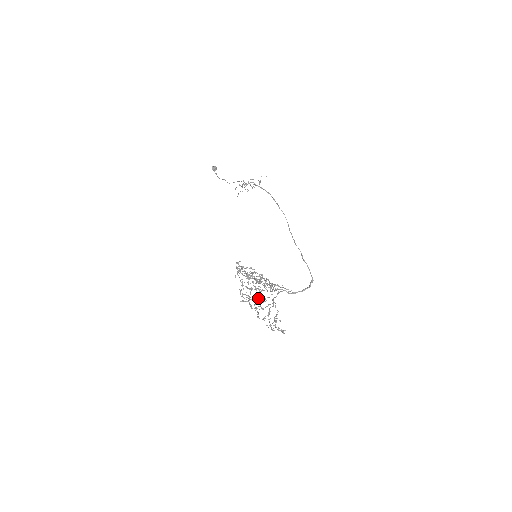
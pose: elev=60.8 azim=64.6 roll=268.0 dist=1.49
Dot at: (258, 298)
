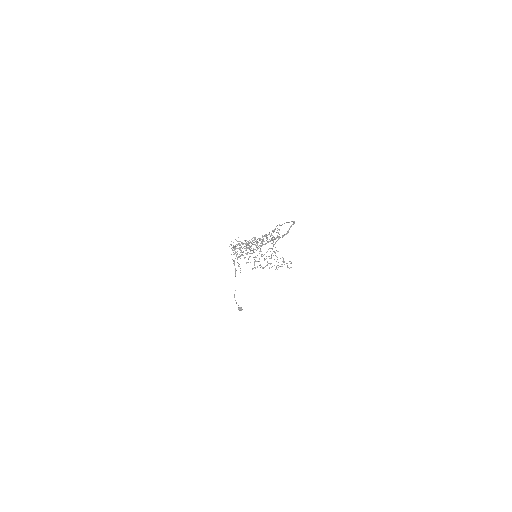
Dot at: (258, 248)
